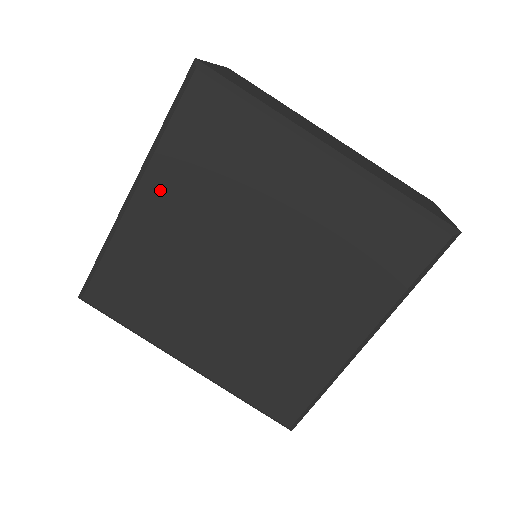
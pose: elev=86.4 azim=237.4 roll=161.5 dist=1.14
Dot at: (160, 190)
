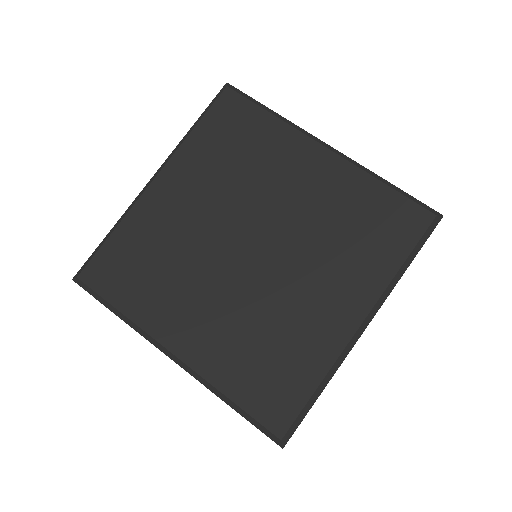
Dot at: (180, 174)
